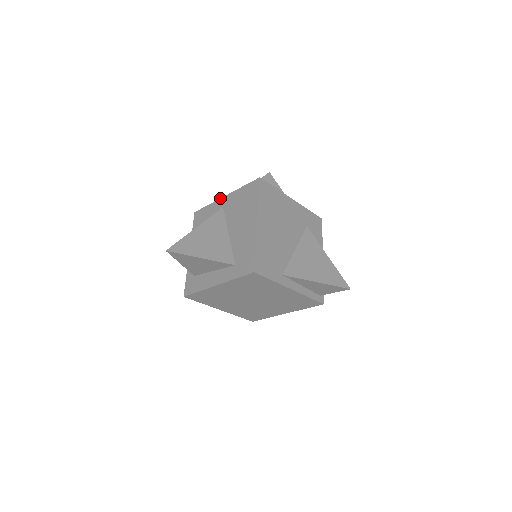
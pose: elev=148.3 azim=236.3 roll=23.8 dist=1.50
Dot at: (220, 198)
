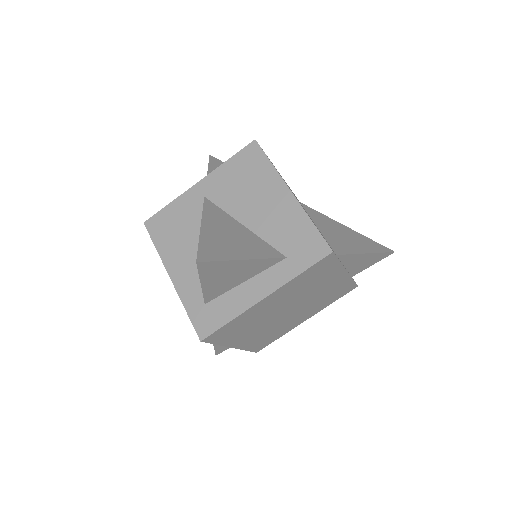
Dot at: occluded
